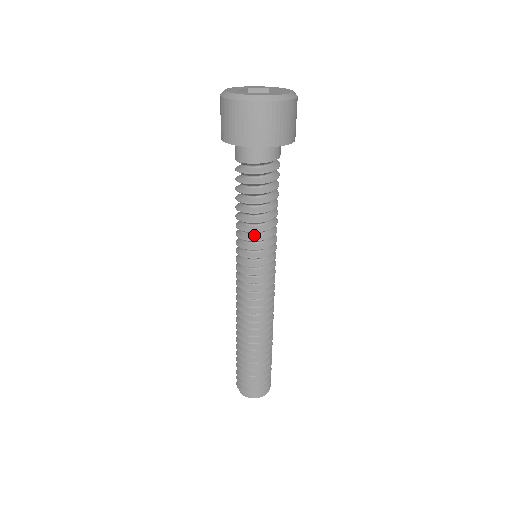
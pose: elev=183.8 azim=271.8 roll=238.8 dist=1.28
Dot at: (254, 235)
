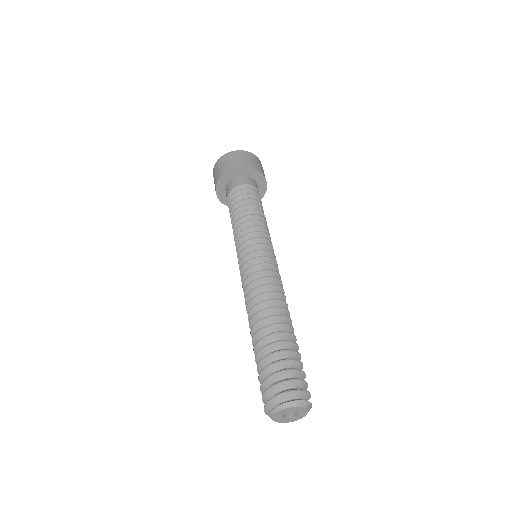
Dot at: (256, 227)
